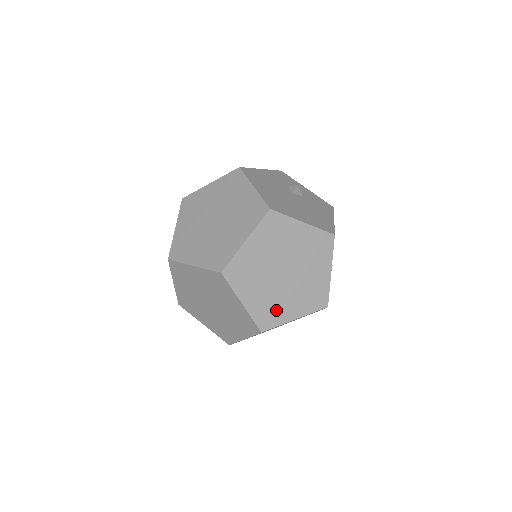
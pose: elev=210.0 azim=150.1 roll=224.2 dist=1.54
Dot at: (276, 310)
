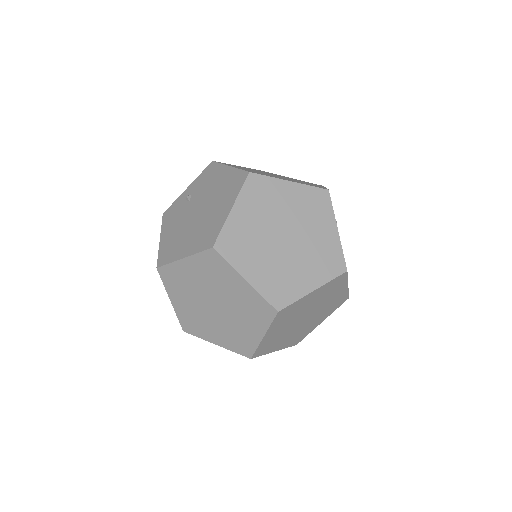
Dot at: (274, 344)
